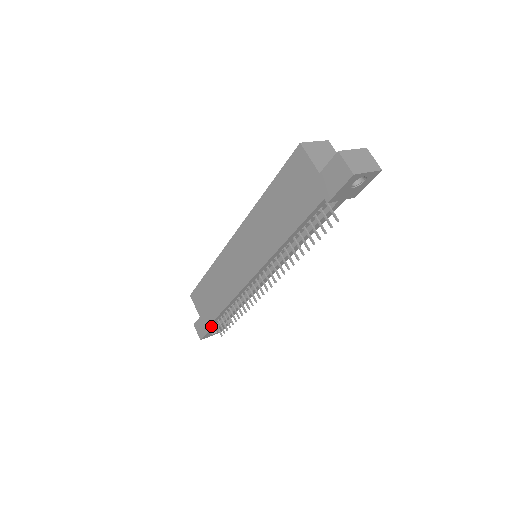
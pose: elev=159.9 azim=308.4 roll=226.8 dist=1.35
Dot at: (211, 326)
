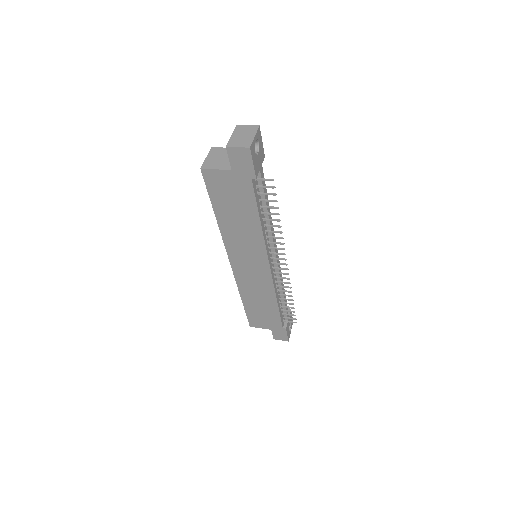
Dot at: (284, 326)
